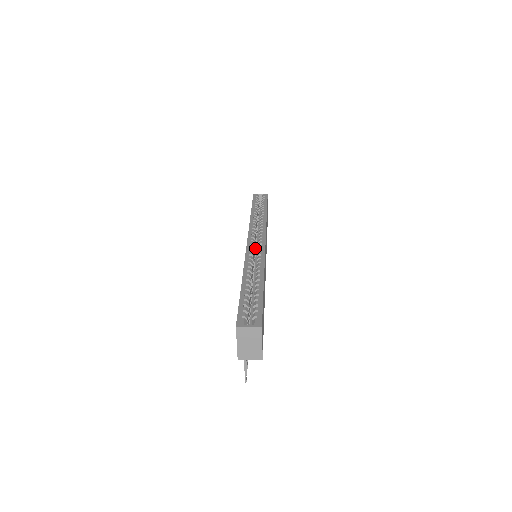
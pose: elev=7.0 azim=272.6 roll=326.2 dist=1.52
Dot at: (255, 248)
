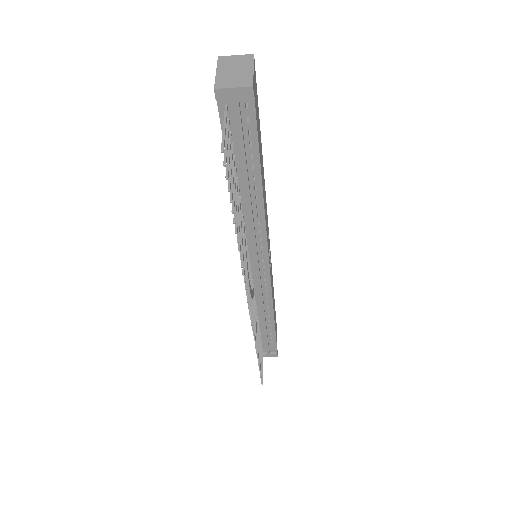
Dot at: occluded
